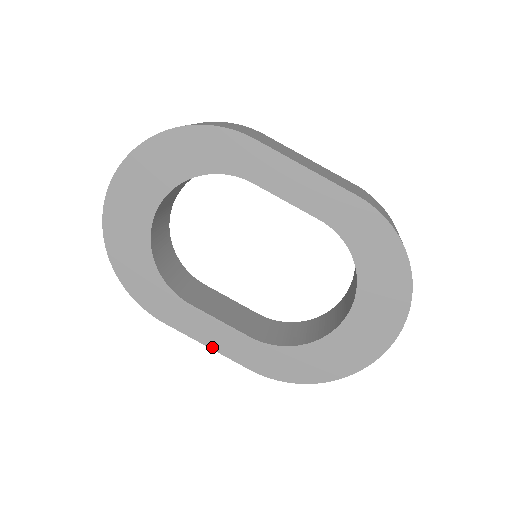
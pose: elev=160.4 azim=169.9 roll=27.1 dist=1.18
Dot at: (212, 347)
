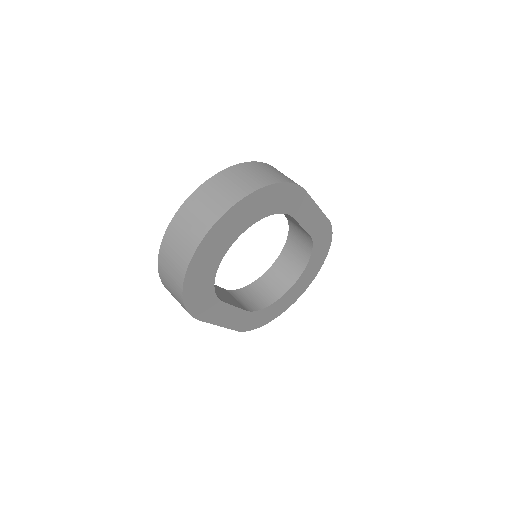
Dot at: (223, 325)
